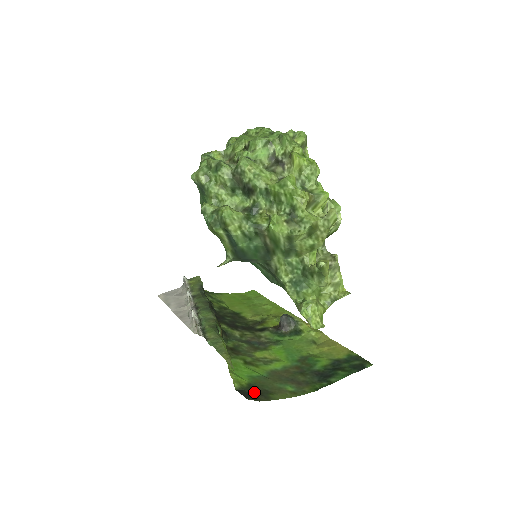
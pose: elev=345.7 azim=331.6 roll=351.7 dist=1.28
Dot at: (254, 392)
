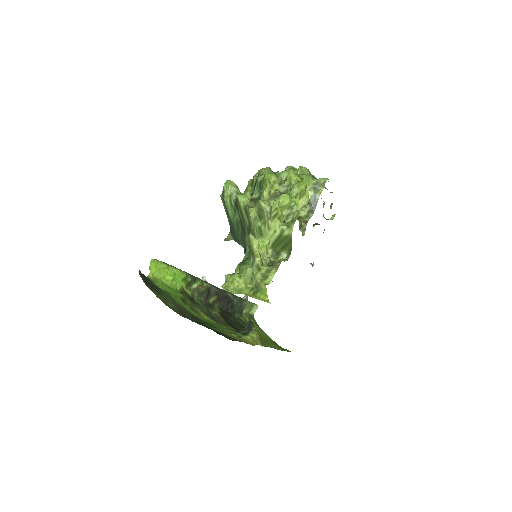
Dot at: (152, 285)
